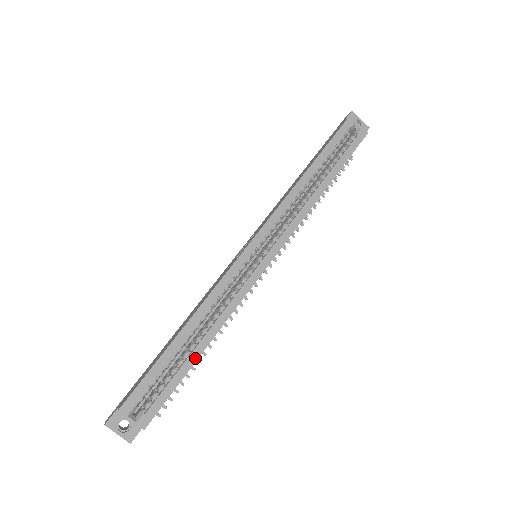
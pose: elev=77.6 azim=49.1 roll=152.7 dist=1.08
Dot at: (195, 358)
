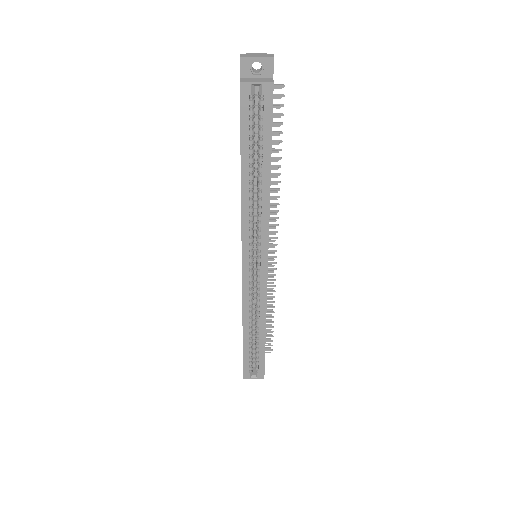
Dot at: (263, 340)
